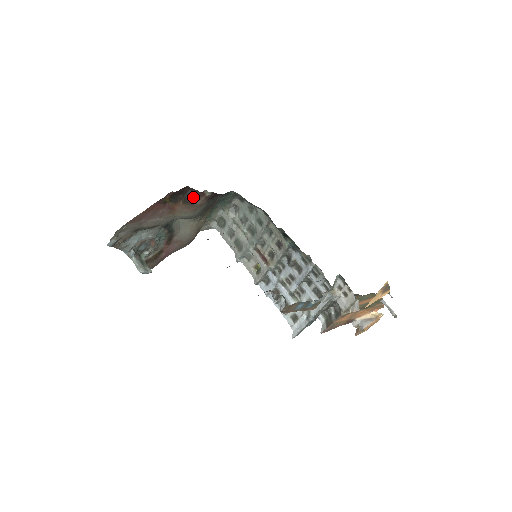
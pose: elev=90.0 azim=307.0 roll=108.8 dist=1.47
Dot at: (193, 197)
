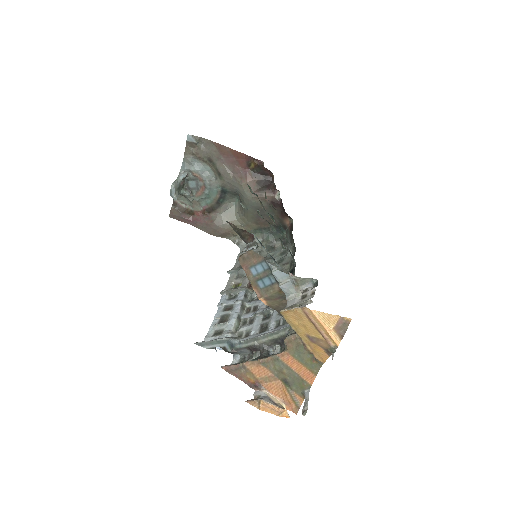
Dot at: (267, 187)
